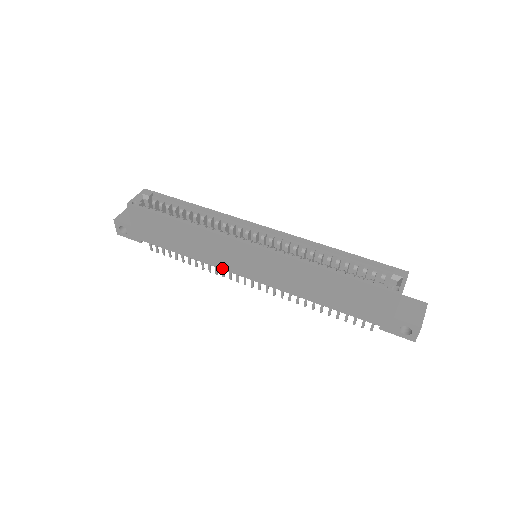
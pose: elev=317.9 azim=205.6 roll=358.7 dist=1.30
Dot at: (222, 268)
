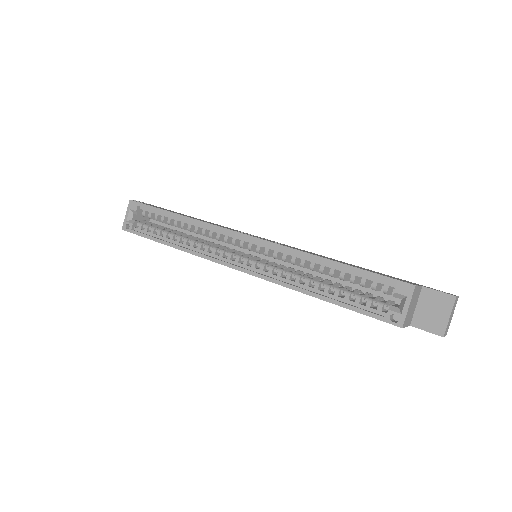
Dot at: occluded
